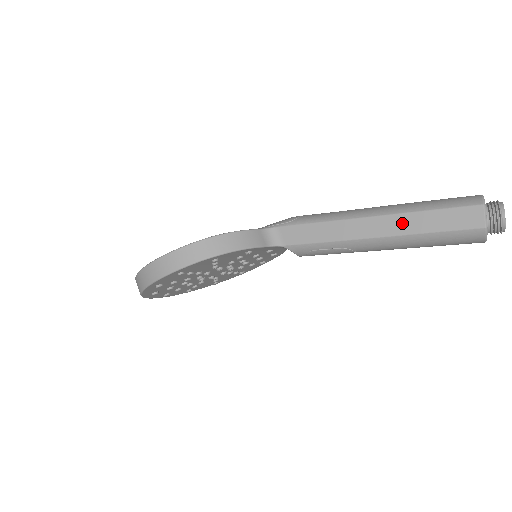
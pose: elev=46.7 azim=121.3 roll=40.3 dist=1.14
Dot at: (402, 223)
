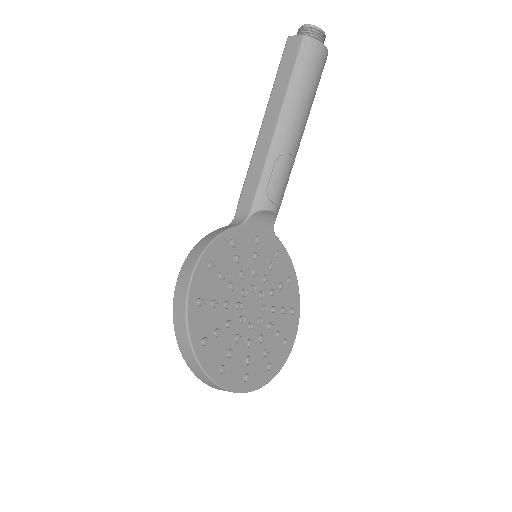
Dot at: (275, 102)
